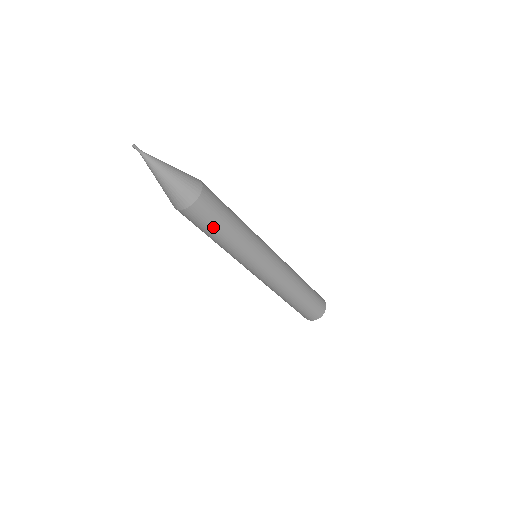
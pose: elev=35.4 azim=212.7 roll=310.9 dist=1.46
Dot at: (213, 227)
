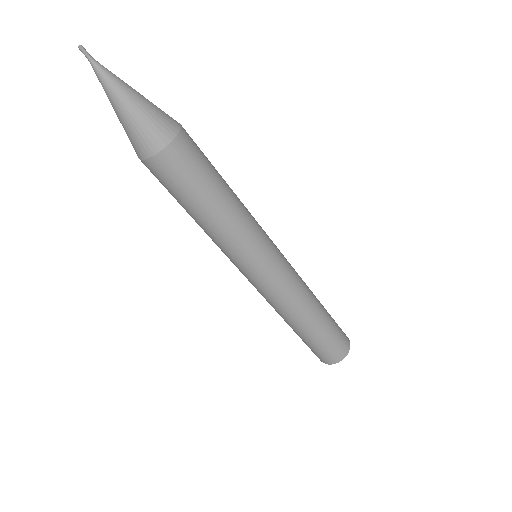
Dot at: (188, 196)
